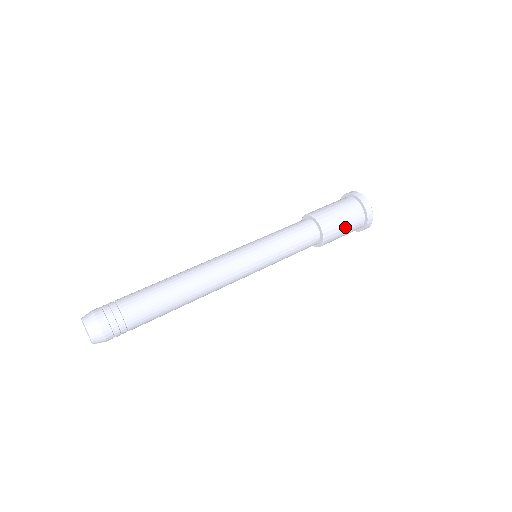
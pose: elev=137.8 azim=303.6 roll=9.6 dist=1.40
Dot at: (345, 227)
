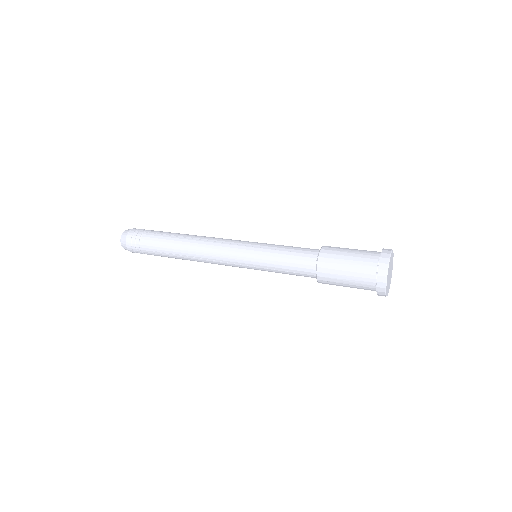
Dot at: (350, 255)
